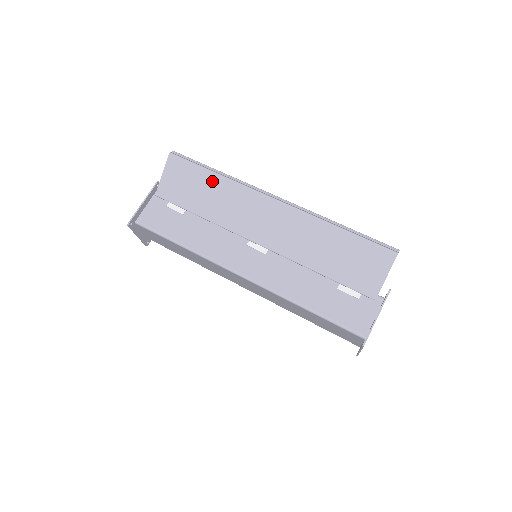
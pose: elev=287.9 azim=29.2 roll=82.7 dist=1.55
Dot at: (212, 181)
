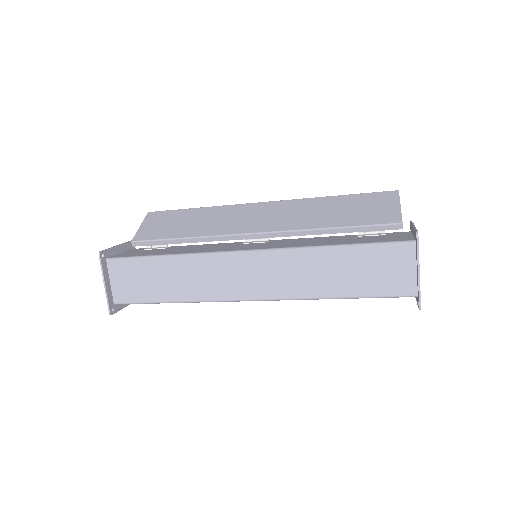
Dot at: (196, 213)
